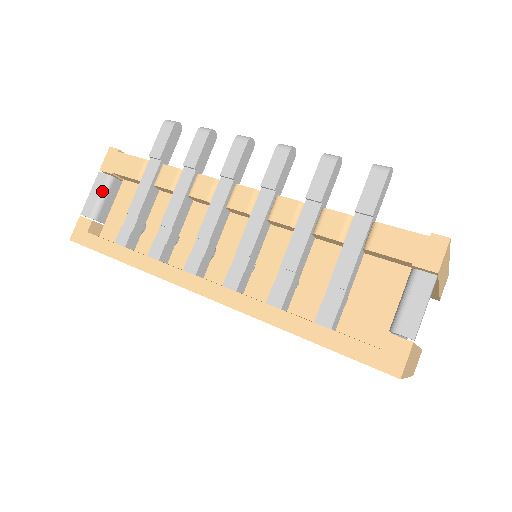
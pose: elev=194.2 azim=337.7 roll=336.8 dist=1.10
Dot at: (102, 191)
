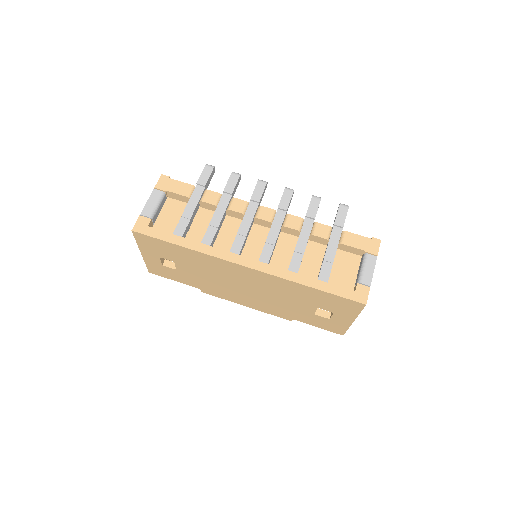
Dot at: (158, 201)
